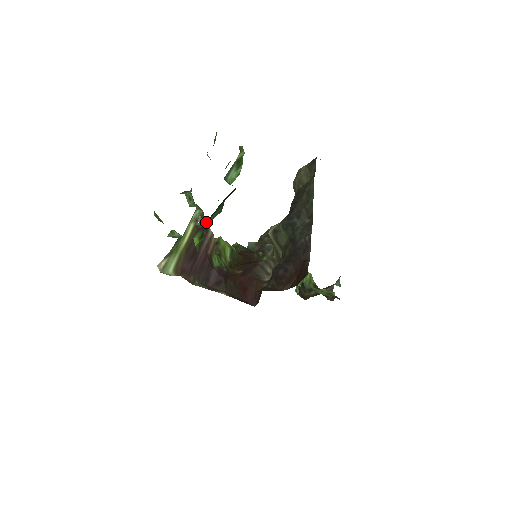
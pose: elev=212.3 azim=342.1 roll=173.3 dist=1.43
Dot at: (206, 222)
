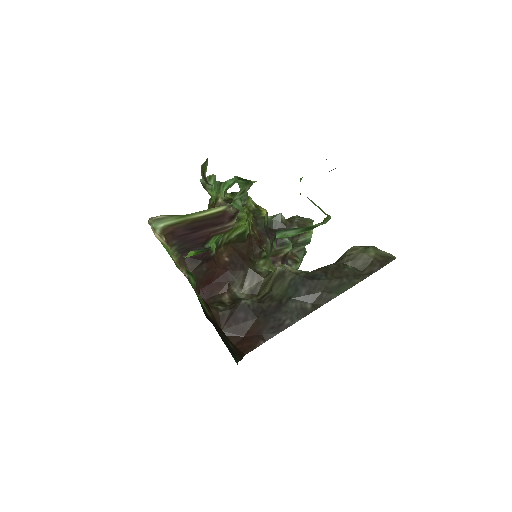
Dot at: occluded
